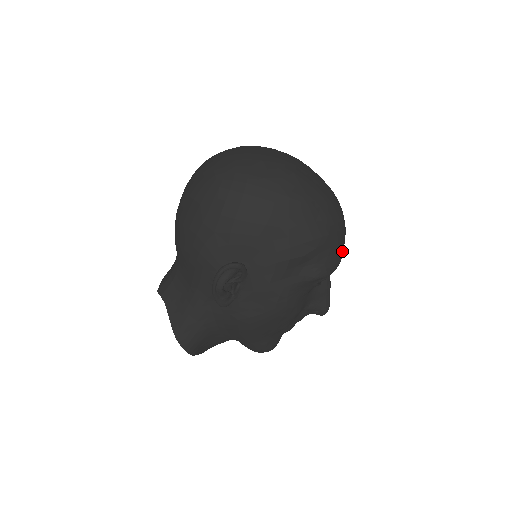
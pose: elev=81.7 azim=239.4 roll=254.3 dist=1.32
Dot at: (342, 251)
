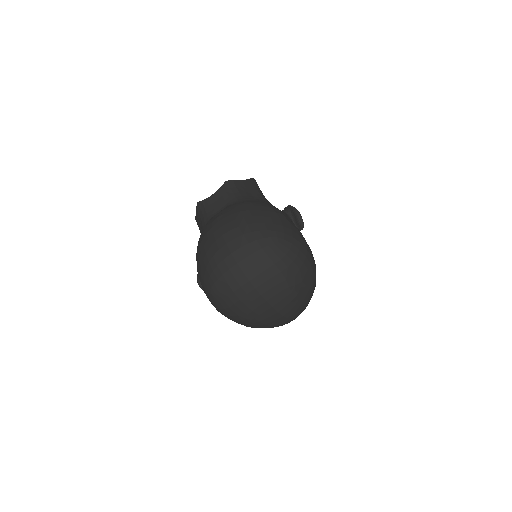
Dot at: occluded
